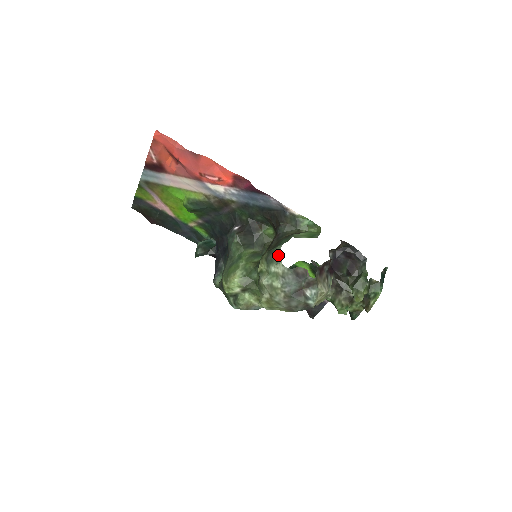
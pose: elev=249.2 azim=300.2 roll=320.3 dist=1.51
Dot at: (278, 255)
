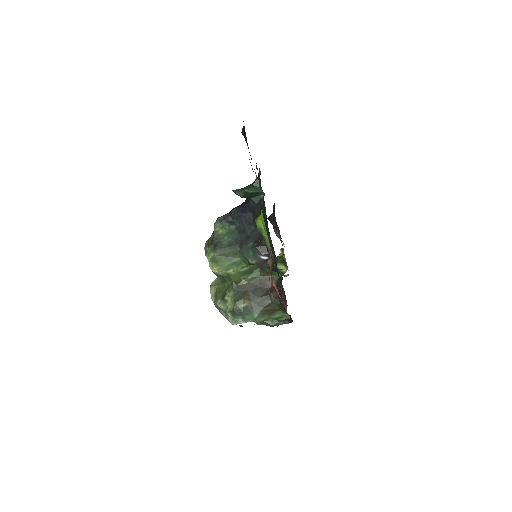
Dot at: (240, 320)
